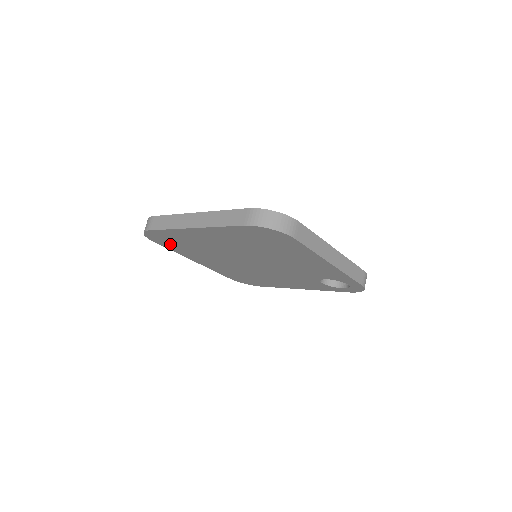
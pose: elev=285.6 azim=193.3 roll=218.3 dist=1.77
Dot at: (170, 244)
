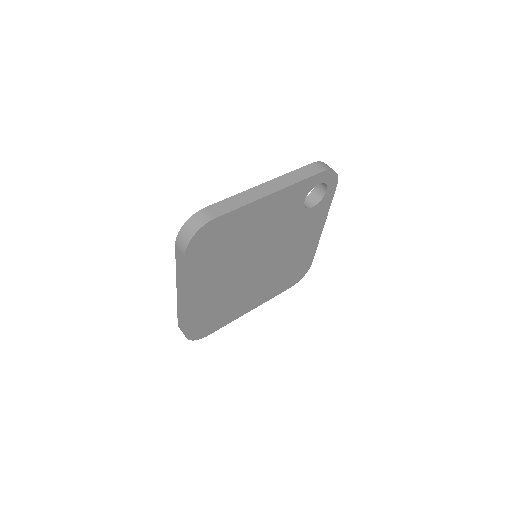
Dot at: (214, 324)
